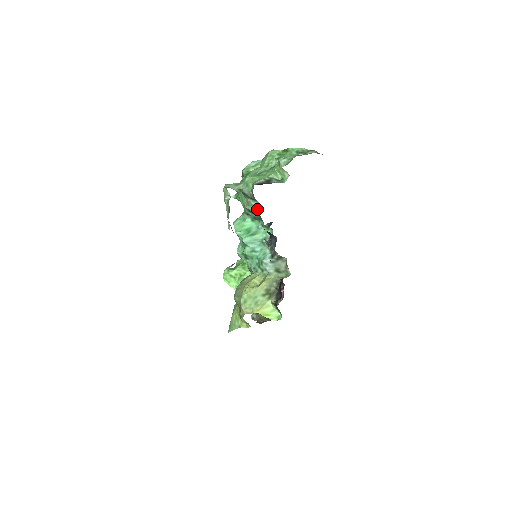
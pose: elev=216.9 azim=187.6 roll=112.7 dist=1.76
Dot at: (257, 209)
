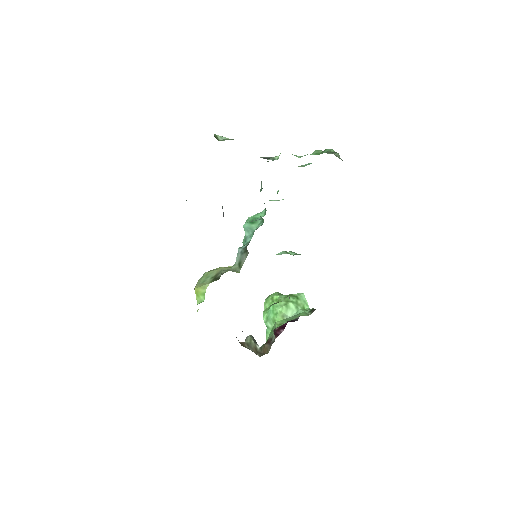
Dot at: occluded
